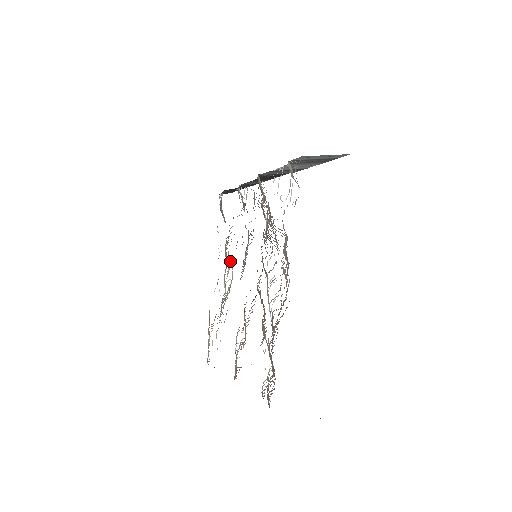
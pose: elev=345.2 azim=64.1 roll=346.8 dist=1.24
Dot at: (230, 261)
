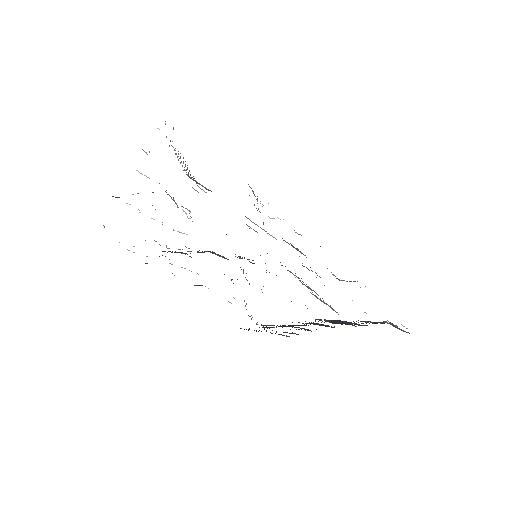
Dot at: occluded
